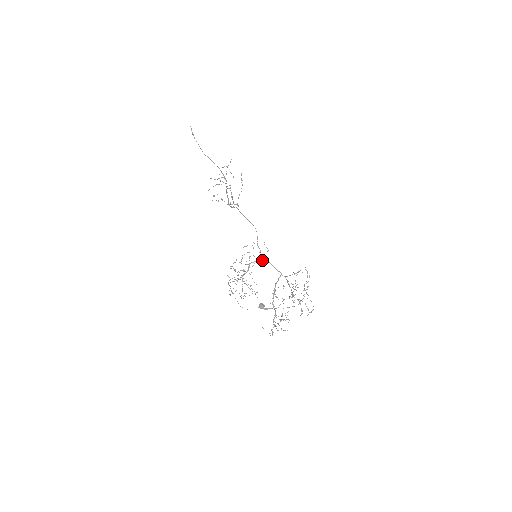
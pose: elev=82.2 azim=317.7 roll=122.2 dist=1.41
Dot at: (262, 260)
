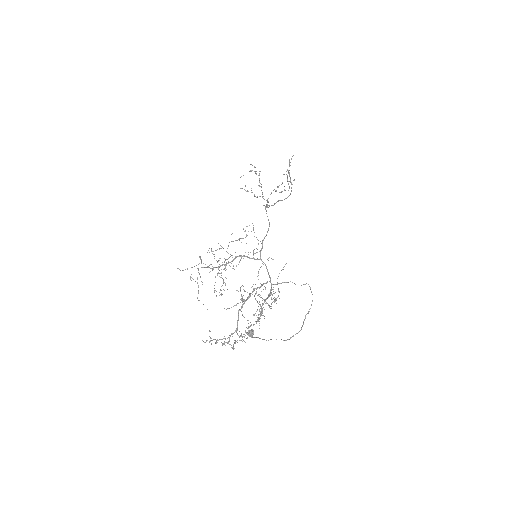
Dot at: (256, 259)
